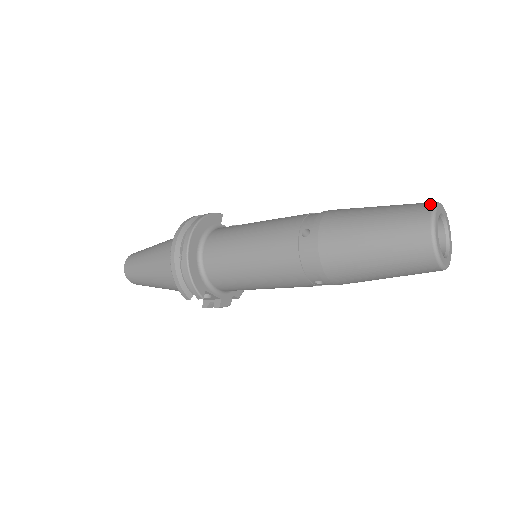
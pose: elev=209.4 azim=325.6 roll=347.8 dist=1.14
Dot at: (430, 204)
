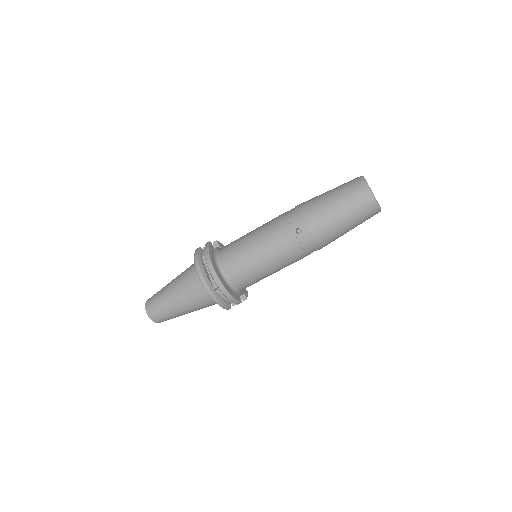
Dot at: (362, 182)
